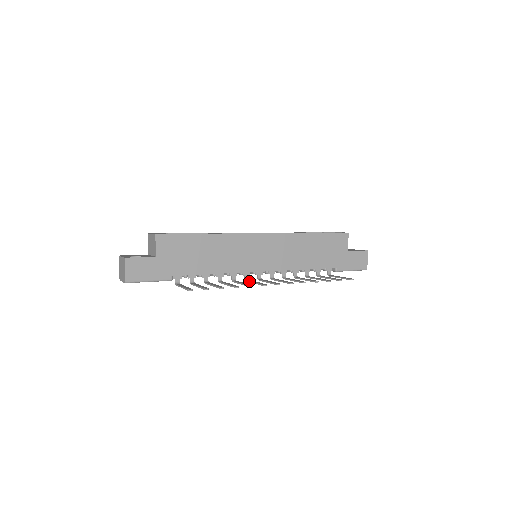
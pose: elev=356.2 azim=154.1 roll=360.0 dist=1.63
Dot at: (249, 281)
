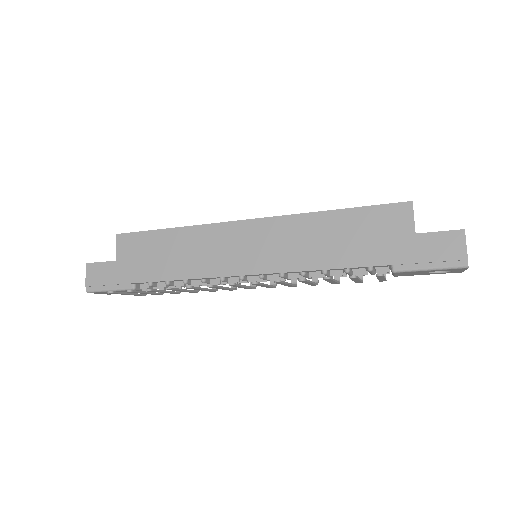
Dot at: occluded
